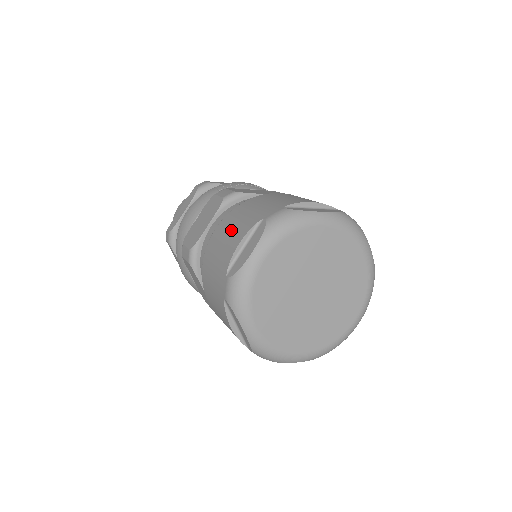
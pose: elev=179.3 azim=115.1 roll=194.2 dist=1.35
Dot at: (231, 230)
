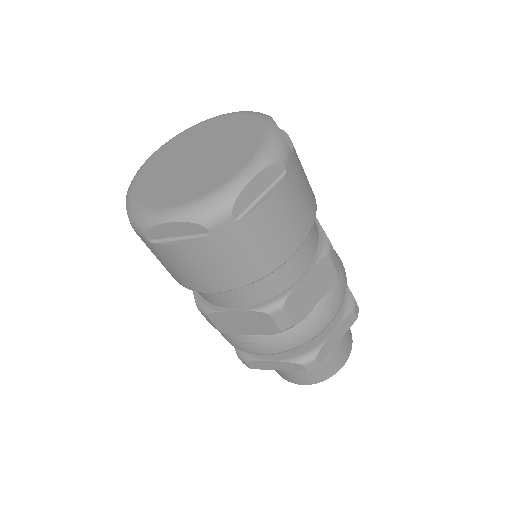
Dot at: occluded
